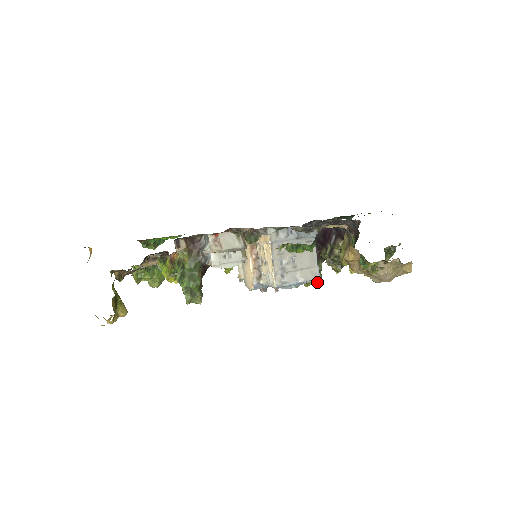
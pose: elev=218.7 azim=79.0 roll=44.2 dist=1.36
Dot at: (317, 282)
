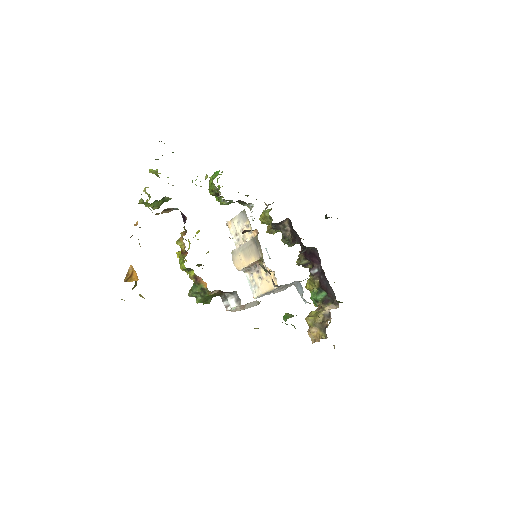
Dot at: occluded
